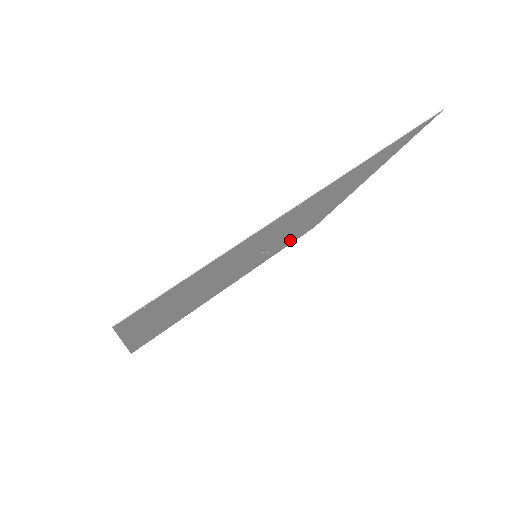
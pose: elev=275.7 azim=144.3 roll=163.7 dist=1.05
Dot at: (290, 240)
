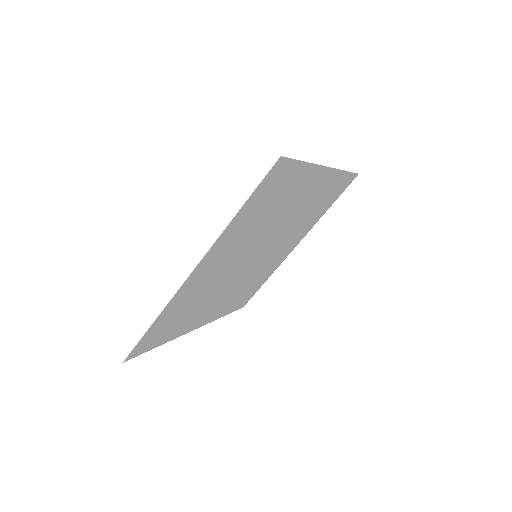
Dot at: (244, 292)
